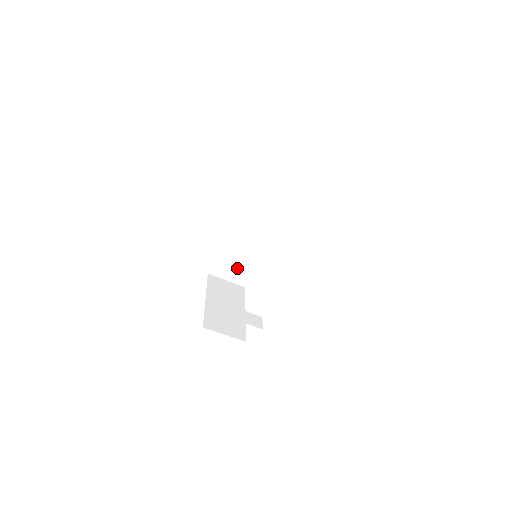
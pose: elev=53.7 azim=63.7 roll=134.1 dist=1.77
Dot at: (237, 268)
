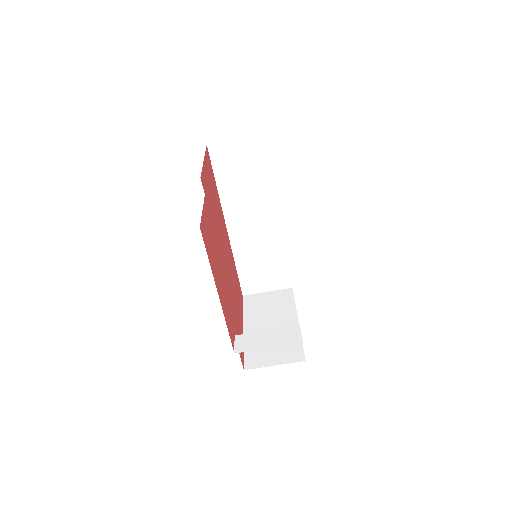
Dot at: (268, 273)
